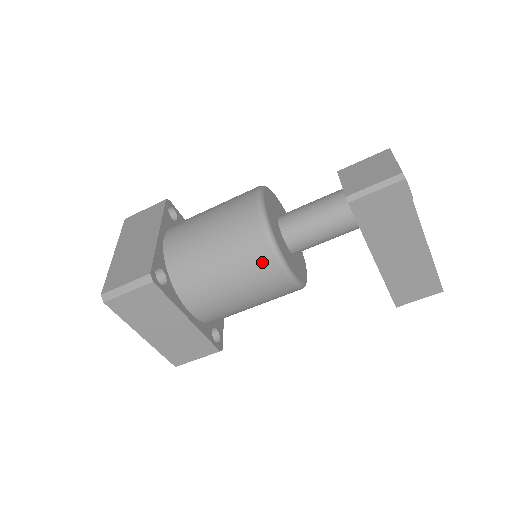
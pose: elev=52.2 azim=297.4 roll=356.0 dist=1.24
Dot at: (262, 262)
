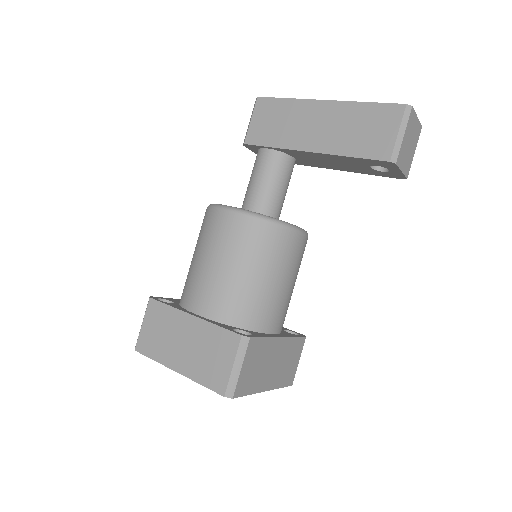
Dot at: (209, 221)
